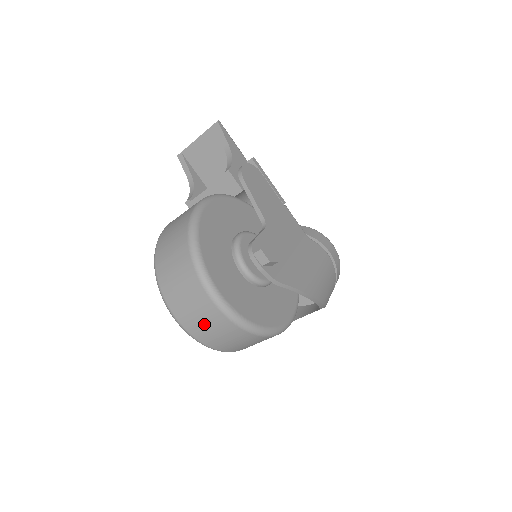
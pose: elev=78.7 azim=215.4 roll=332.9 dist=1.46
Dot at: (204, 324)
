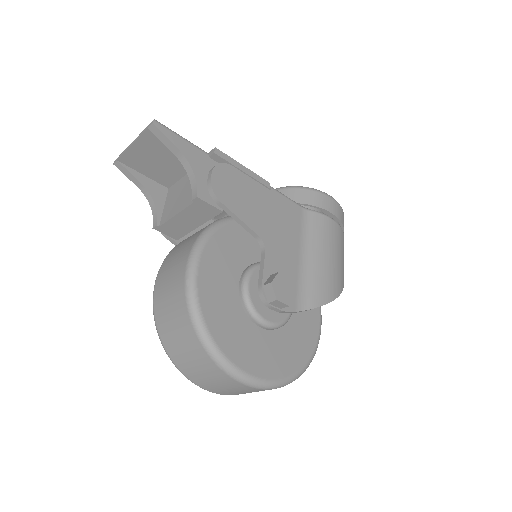
Dot at: occluded
